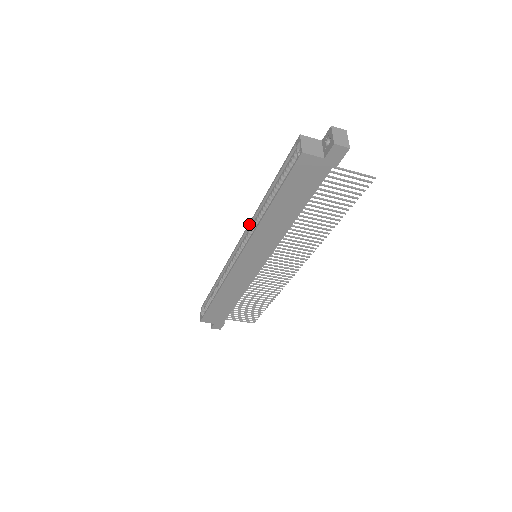
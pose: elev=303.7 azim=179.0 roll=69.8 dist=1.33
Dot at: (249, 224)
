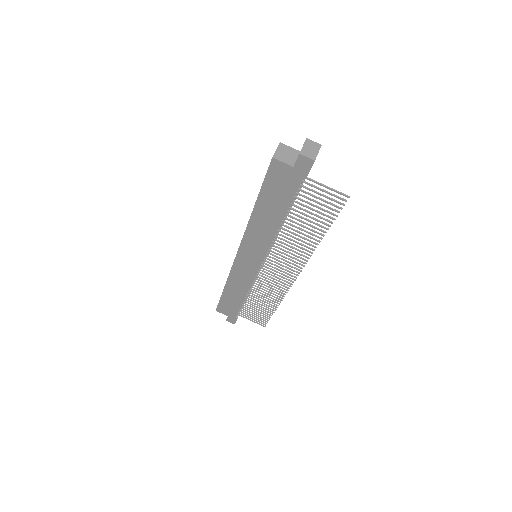
Dot at: occluded
